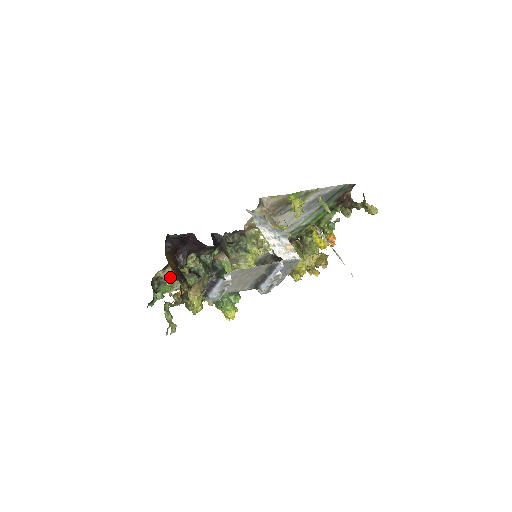
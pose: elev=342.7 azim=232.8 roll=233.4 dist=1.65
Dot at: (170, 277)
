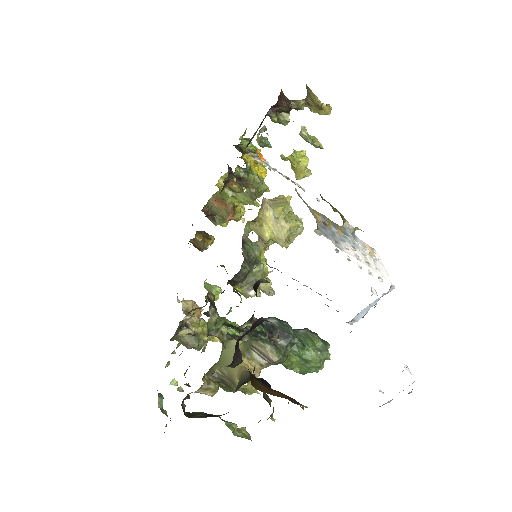
Dot at: (212, 385)
